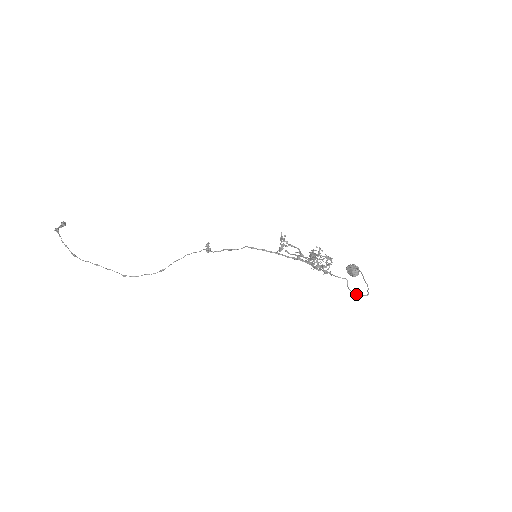
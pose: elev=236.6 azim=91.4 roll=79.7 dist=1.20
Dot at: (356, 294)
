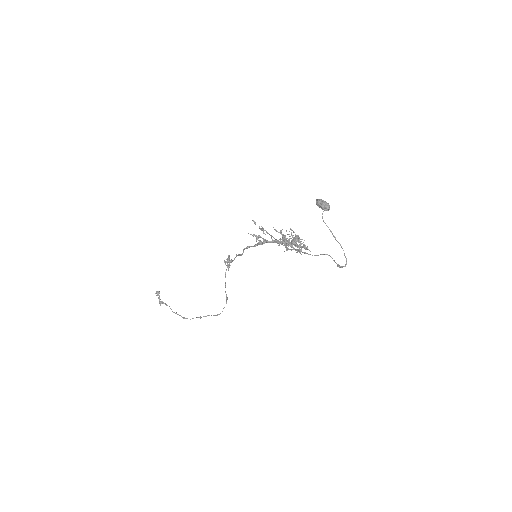
Dot at: occluded
